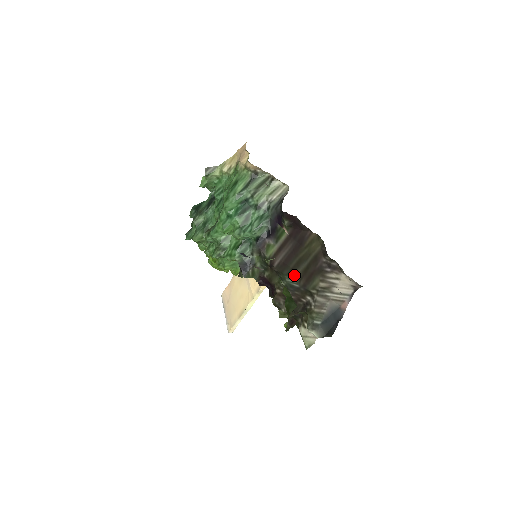
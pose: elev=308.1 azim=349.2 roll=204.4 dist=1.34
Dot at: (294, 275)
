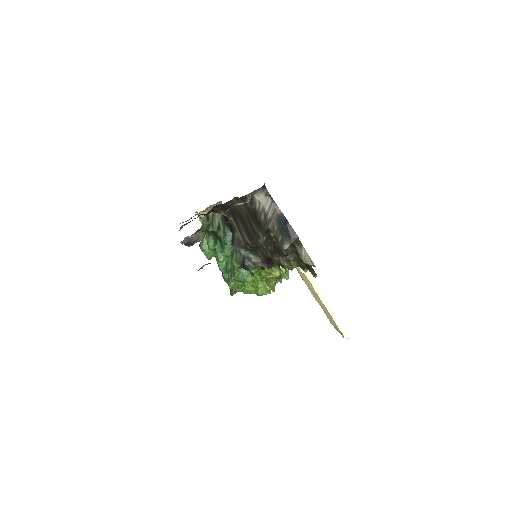
Dot at: (258, 234)
